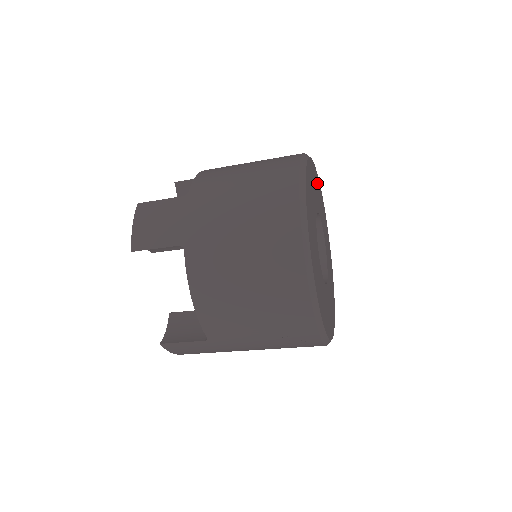
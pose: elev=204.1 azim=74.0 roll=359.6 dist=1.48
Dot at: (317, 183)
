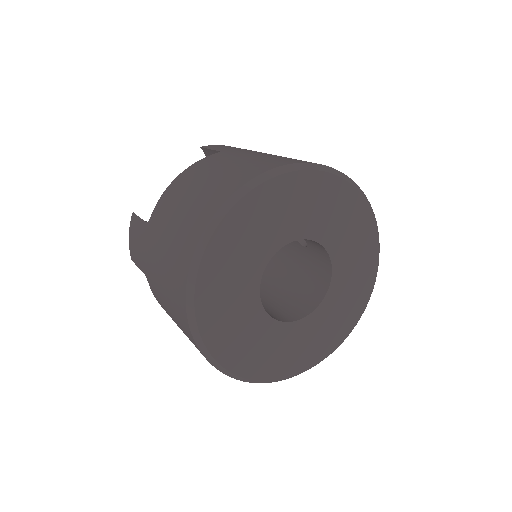
Dot at: (305, 190)
